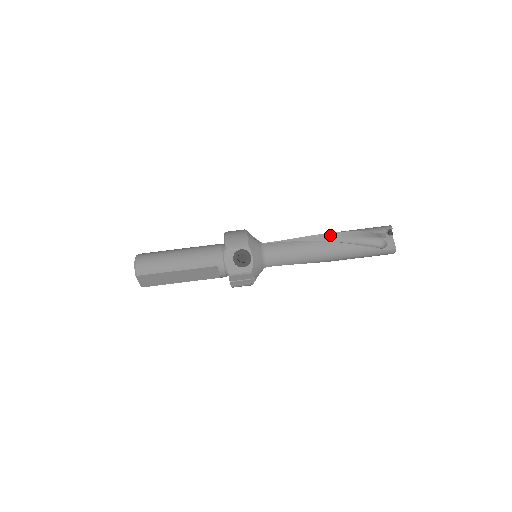
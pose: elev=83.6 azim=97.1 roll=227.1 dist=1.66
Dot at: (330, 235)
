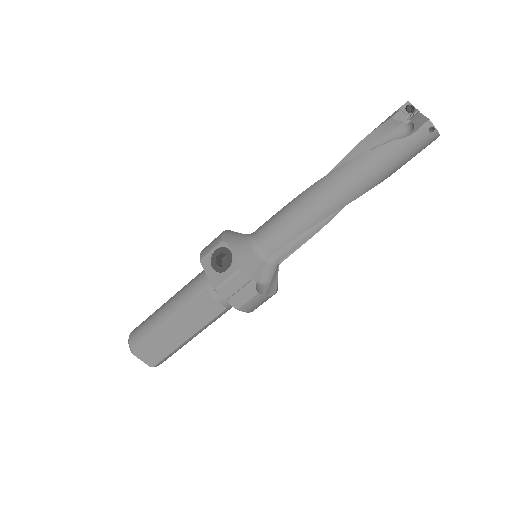
Dot at: occluded
